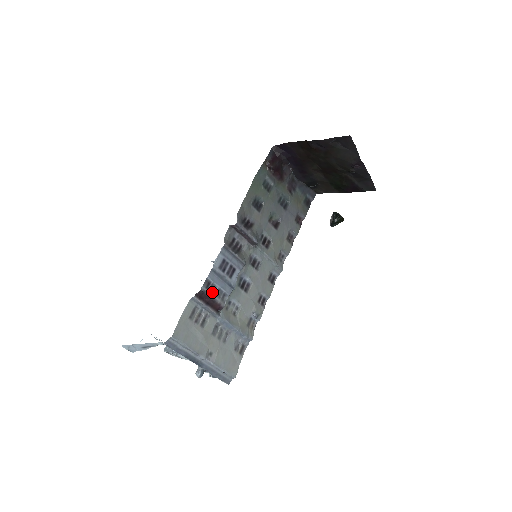
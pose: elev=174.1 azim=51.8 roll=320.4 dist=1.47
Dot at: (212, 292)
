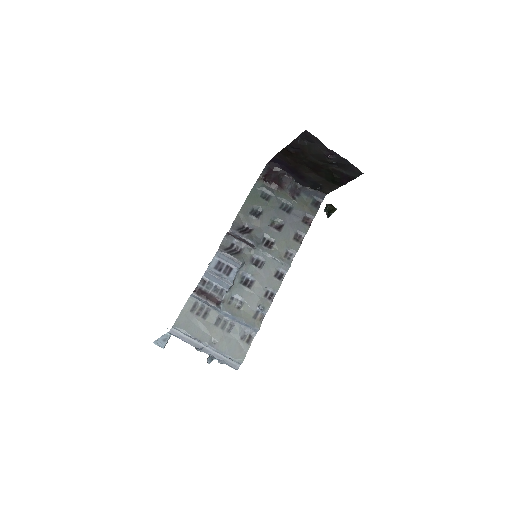
Dot at: (209, 288)
